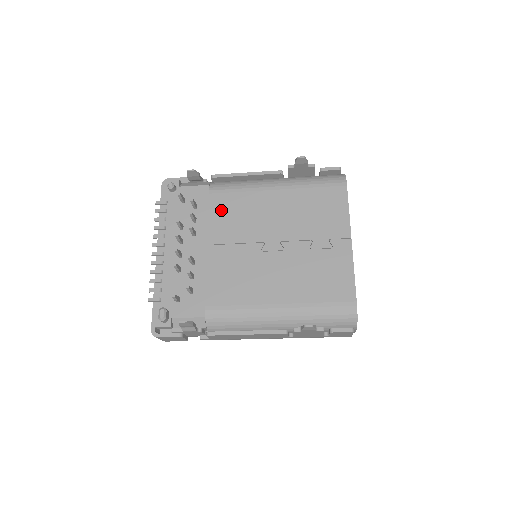
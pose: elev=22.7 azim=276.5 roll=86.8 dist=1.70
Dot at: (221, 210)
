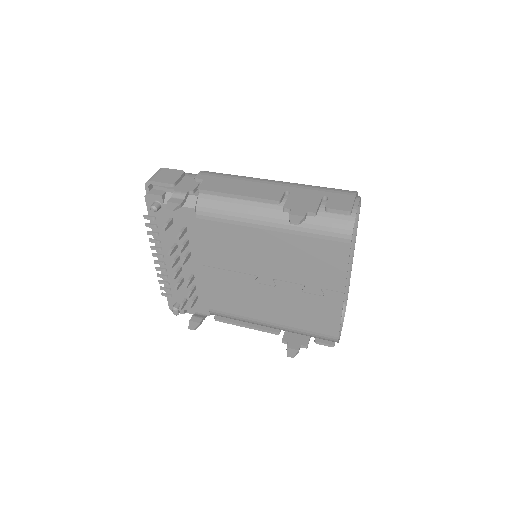
Dot at: (212, 238)
